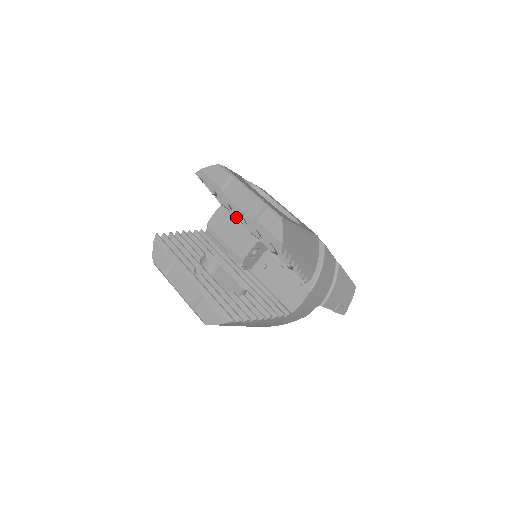
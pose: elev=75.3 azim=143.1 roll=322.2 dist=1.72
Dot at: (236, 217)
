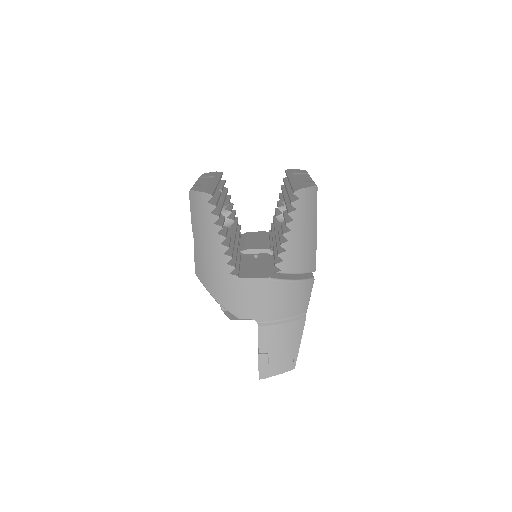
Dot at: (274, 224)
